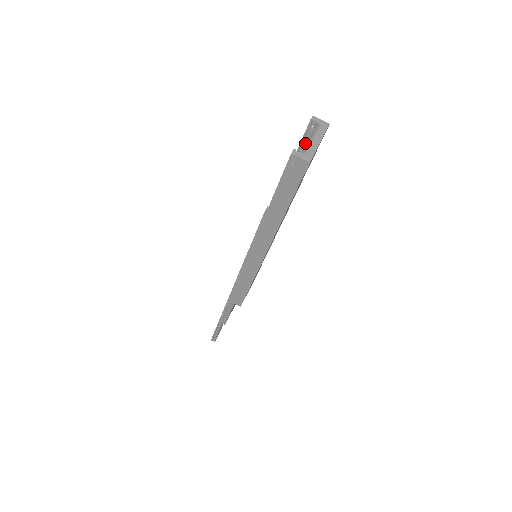
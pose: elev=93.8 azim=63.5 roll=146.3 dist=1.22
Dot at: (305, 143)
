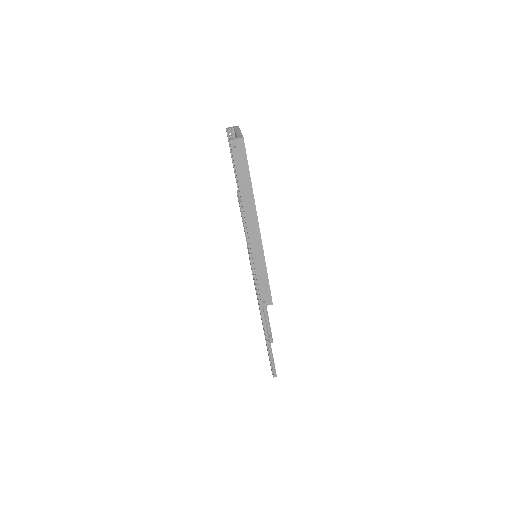
Dot at: occluded
